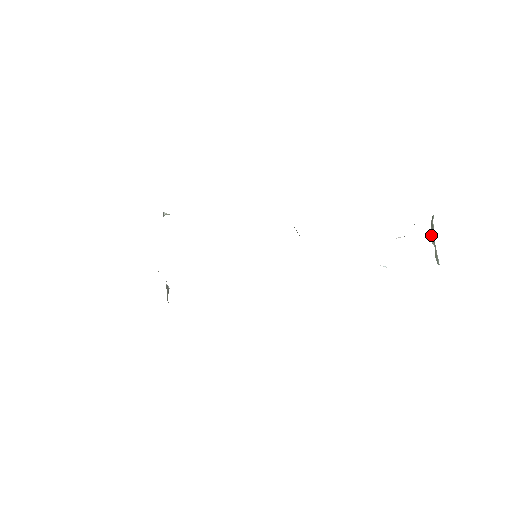
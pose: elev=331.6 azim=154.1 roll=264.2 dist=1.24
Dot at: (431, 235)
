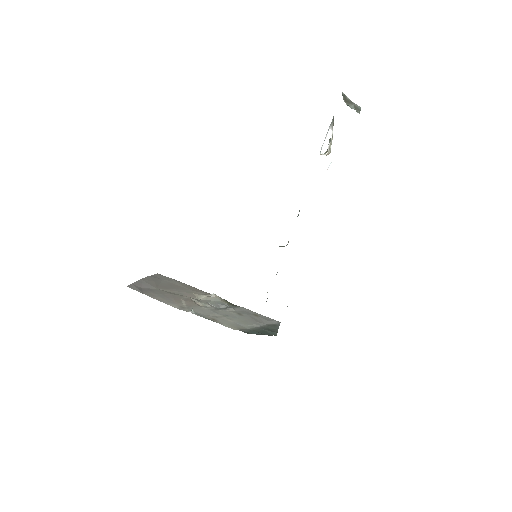
Dot at: (346, 103)
